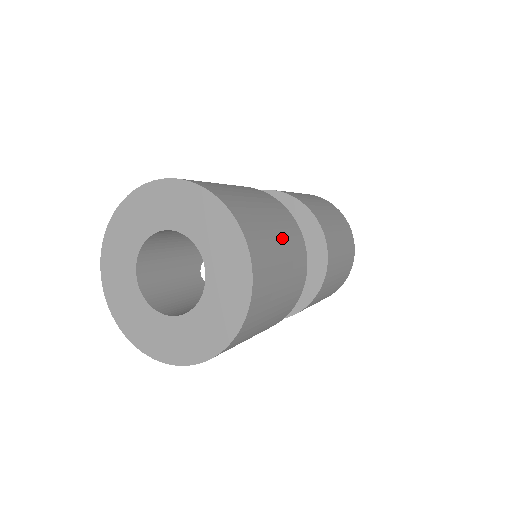
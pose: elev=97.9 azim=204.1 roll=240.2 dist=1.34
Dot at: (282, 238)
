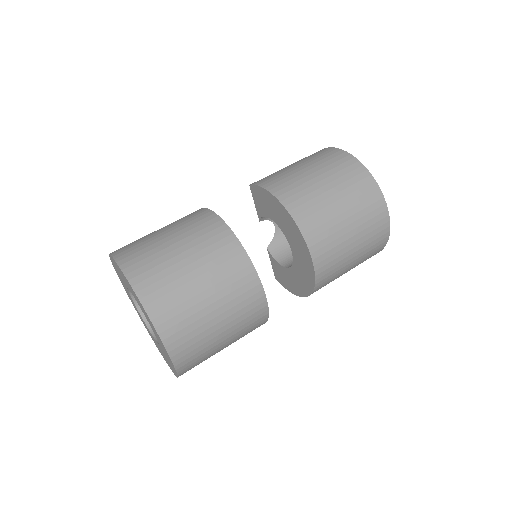
Dot at: (227, 324)
